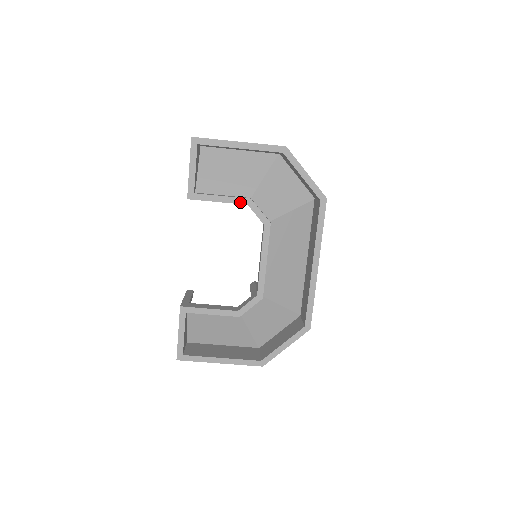
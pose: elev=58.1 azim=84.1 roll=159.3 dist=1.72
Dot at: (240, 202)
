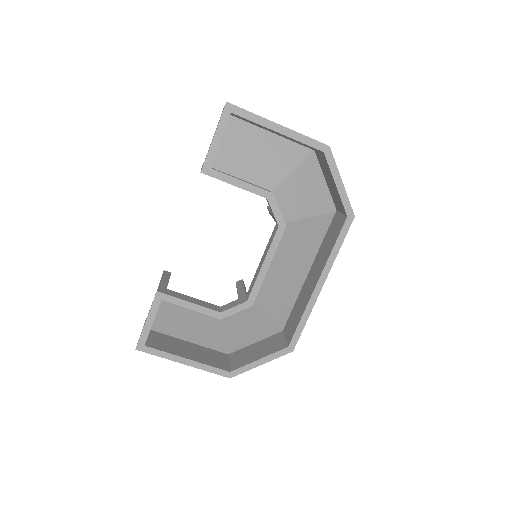
Dot at: (260, 193)
